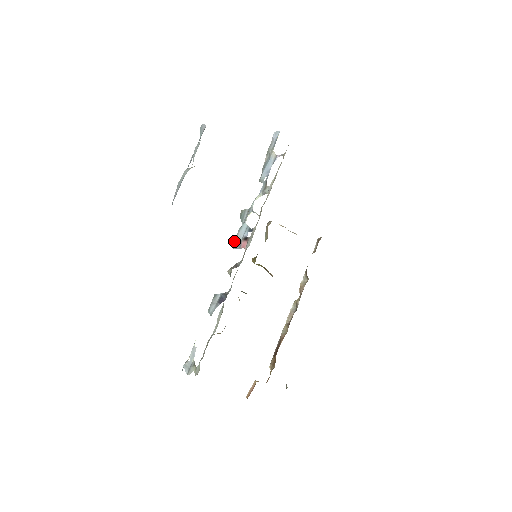
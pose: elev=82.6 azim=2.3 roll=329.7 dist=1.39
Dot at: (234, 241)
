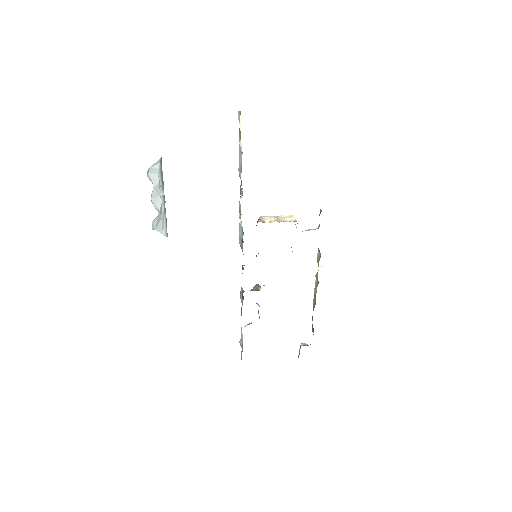
Dot at: (239, 238)
